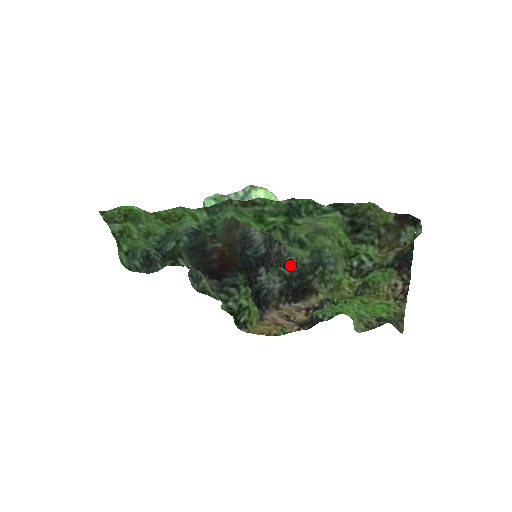
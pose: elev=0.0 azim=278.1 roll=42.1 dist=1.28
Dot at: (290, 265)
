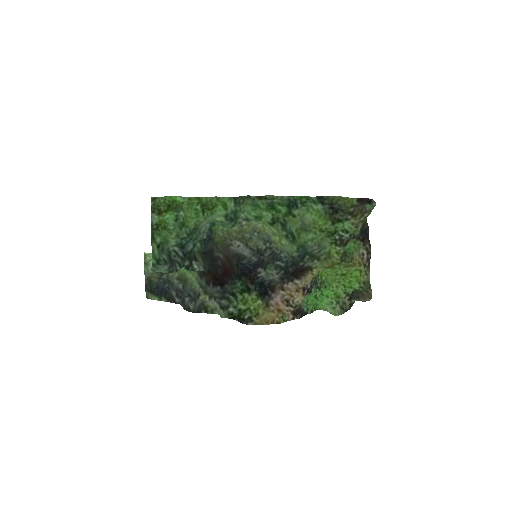
Dot at: (284, 258)
